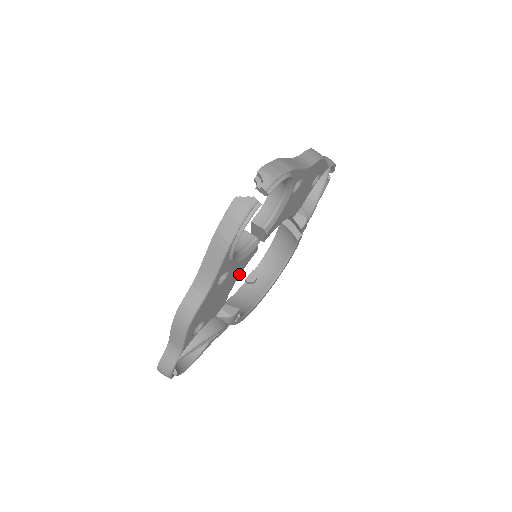
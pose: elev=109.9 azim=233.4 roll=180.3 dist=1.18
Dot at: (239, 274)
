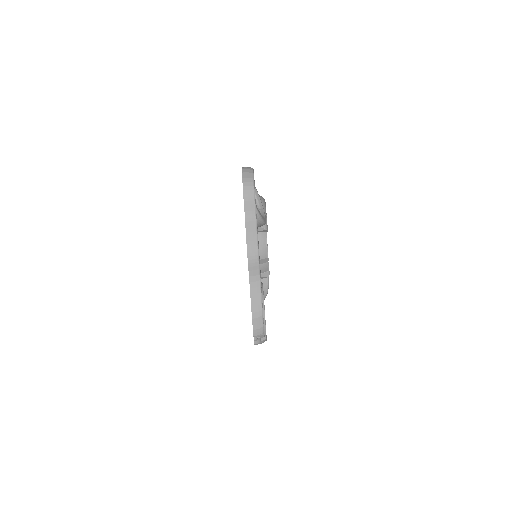
Dot at: occluded
